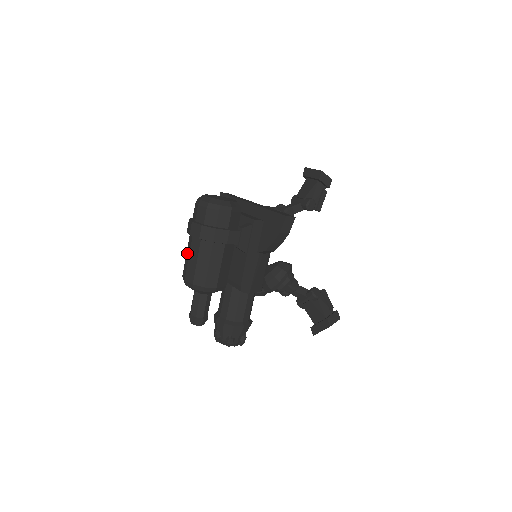
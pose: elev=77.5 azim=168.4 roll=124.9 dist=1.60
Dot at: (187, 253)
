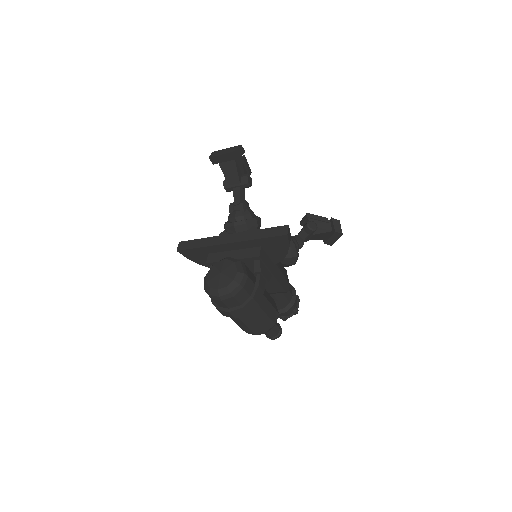
Dot at: (238, 324)
